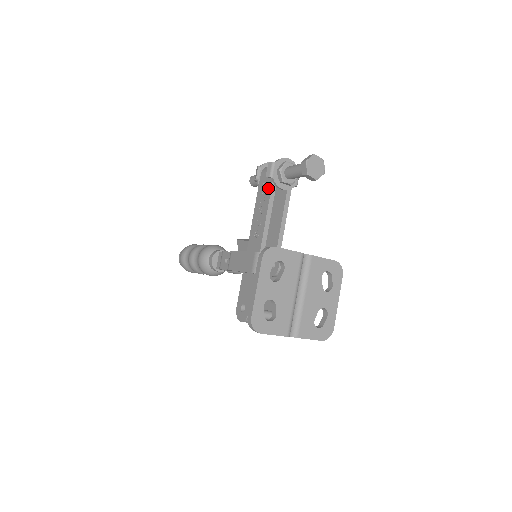
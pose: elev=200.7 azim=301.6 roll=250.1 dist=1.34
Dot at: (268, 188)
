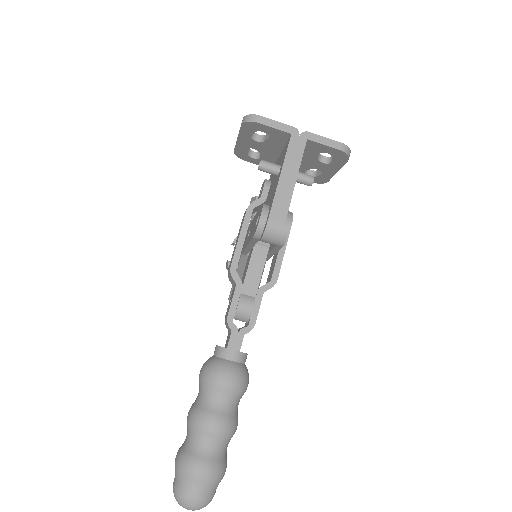
Dot at: occluded
